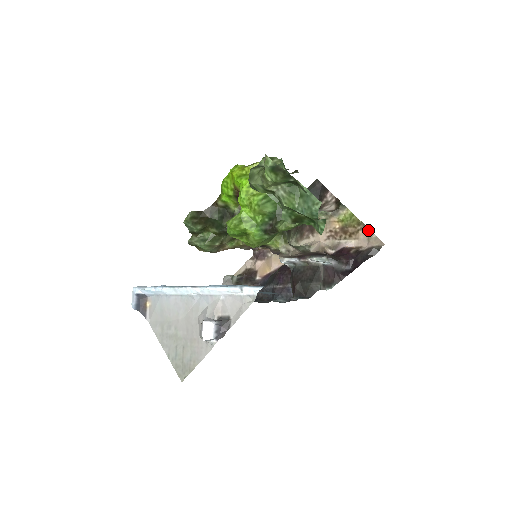
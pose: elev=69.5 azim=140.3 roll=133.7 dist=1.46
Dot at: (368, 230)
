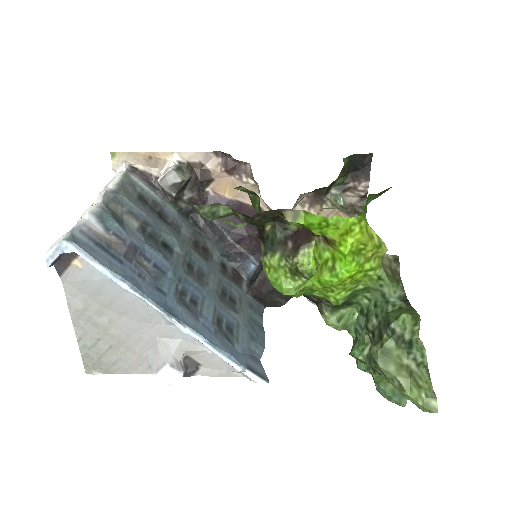
Dot at: occluded
